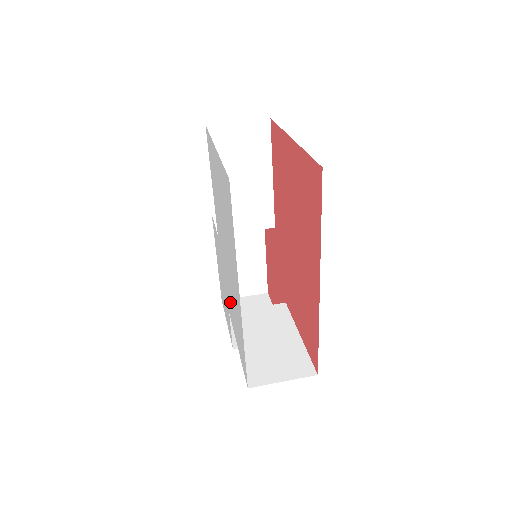
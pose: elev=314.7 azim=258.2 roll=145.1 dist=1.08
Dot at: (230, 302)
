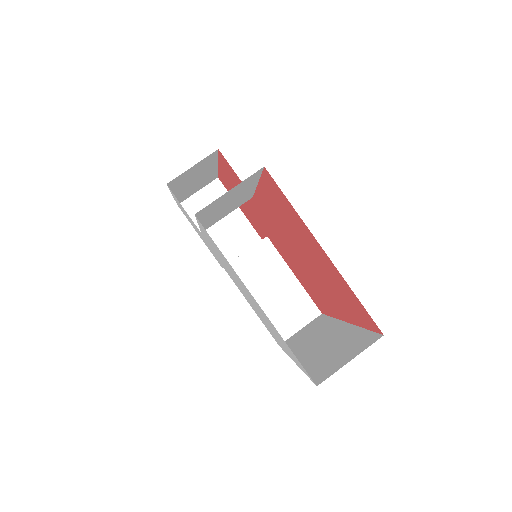
Dot at: occluded
